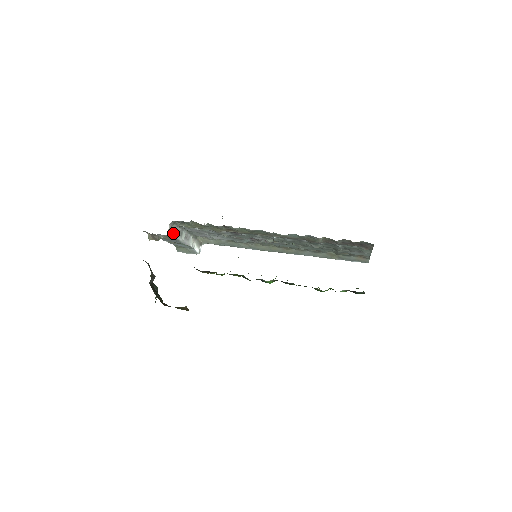
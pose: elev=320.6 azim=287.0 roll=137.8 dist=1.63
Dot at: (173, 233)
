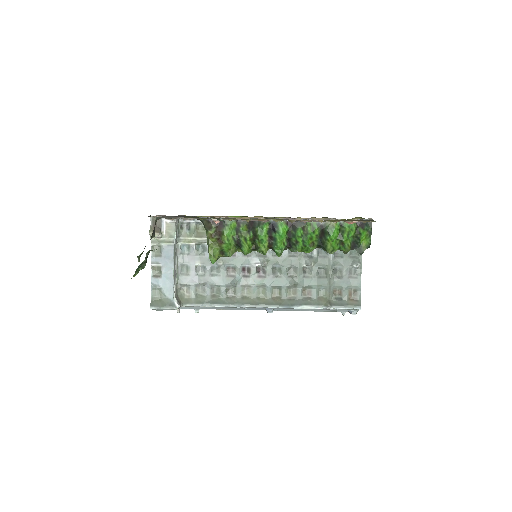
Dot at: occluded
